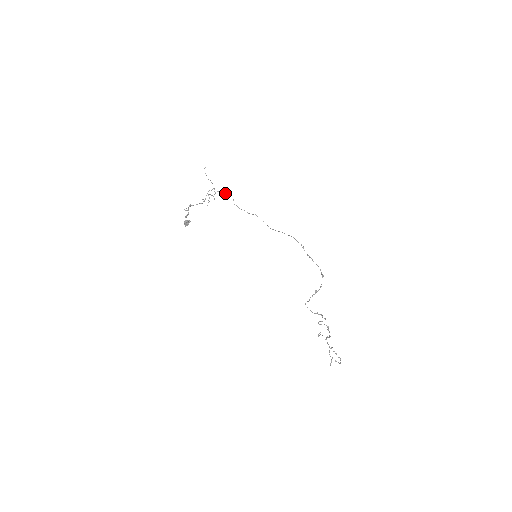
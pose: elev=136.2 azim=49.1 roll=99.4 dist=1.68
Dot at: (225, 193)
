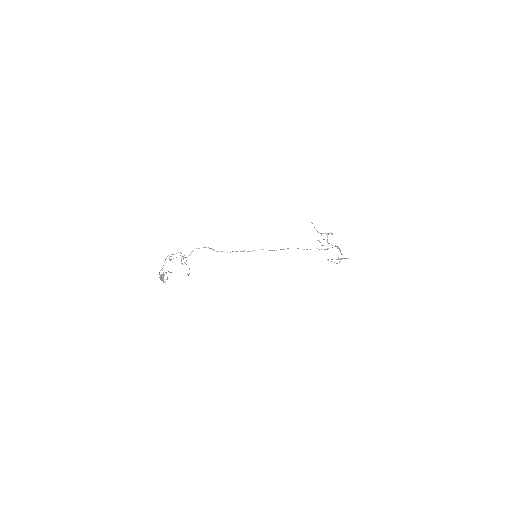
Dot at: occluded
